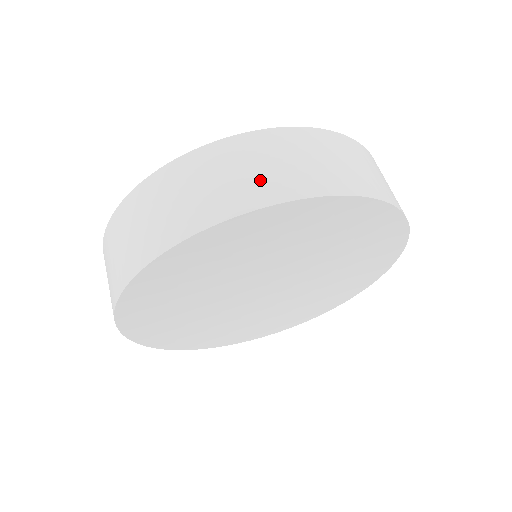
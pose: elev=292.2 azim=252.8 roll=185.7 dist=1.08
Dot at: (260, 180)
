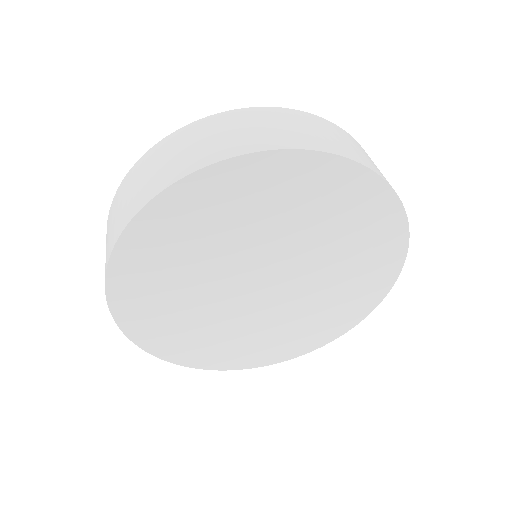
Dot at: (218, 144)
